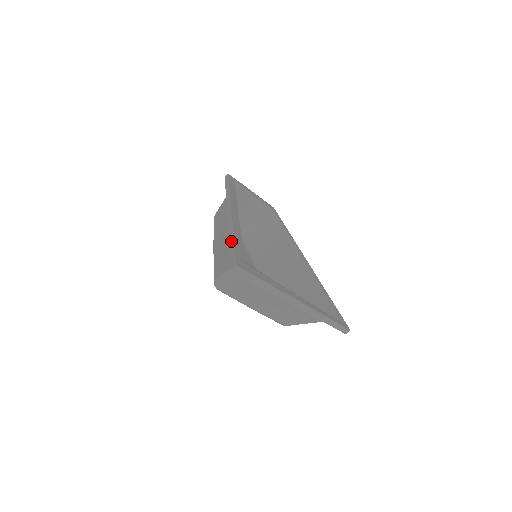
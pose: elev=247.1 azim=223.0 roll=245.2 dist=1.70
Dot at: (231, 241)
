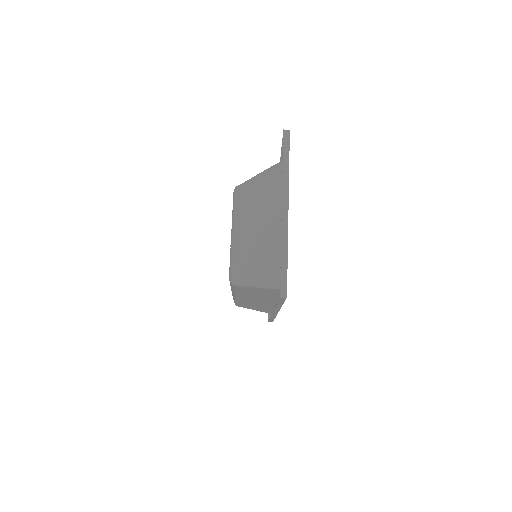
Dot at: occluded
